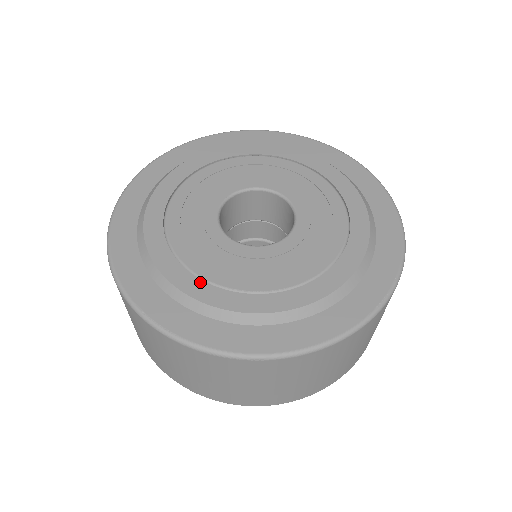
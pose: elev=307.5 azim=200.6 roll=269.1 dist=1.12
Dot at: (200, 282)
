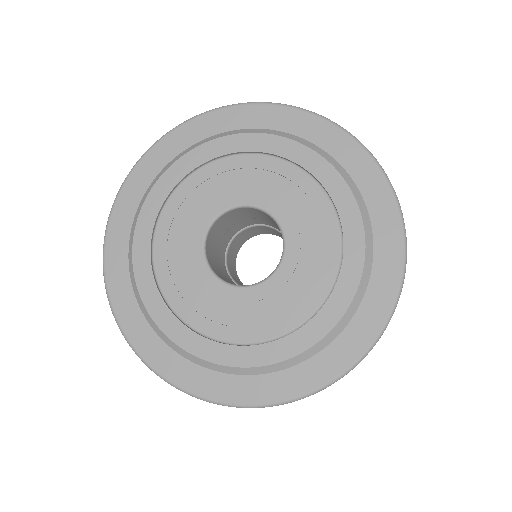
Dot at: (148, 260)
